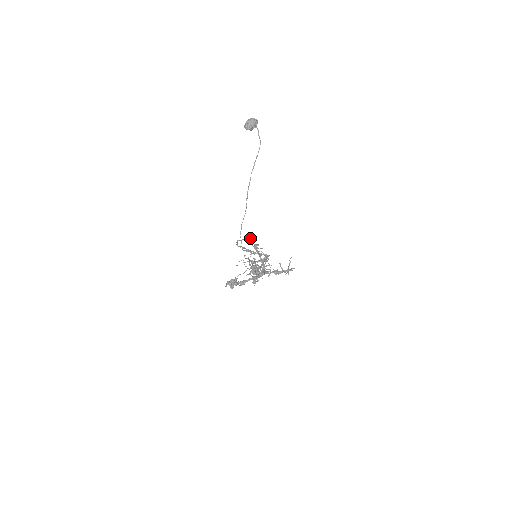
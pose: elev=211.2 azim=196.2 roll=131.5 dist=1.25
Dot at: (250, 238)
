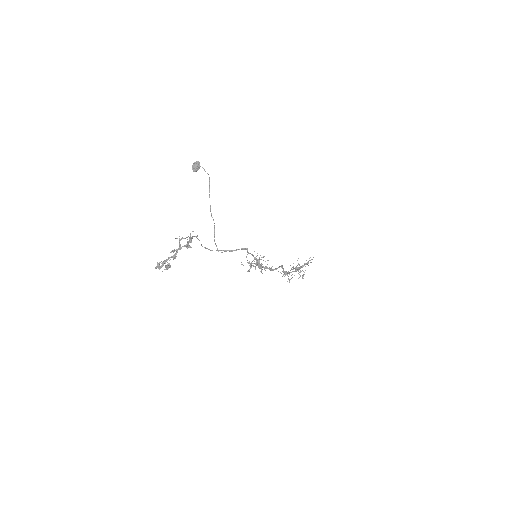
Dot at: occluded
